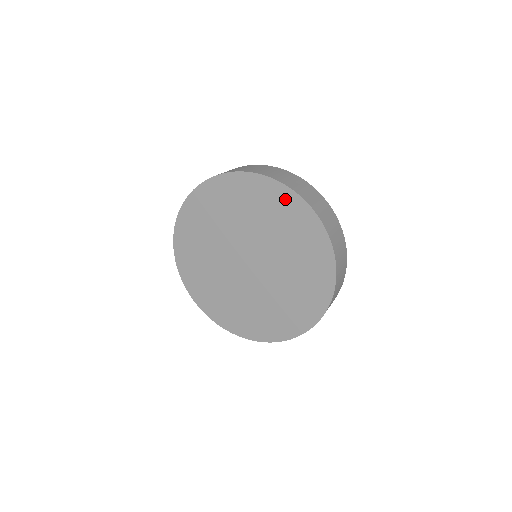
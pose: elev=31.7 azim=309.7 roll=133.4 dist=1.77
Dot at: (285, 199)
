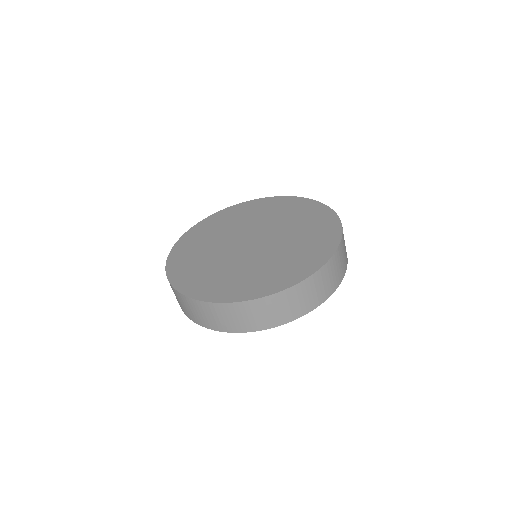
Dot at: (317, 209)
